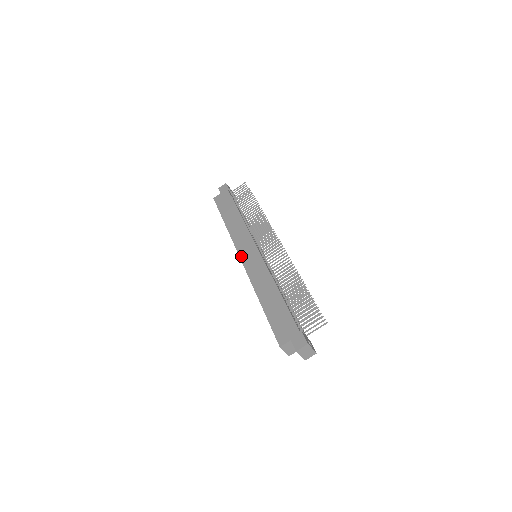
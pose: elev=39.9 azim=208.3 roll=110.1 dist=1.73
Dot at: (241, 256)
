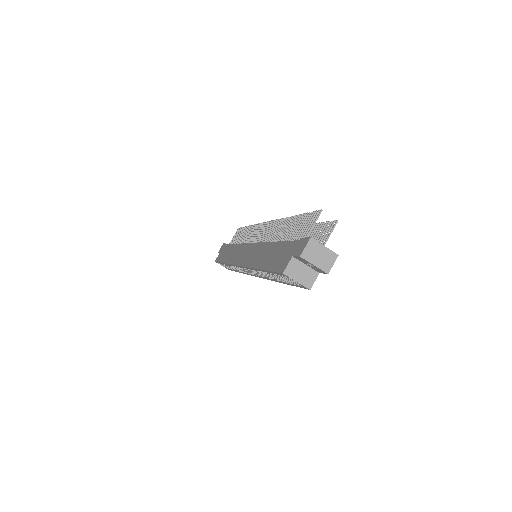
Dot at: (238, 263)
